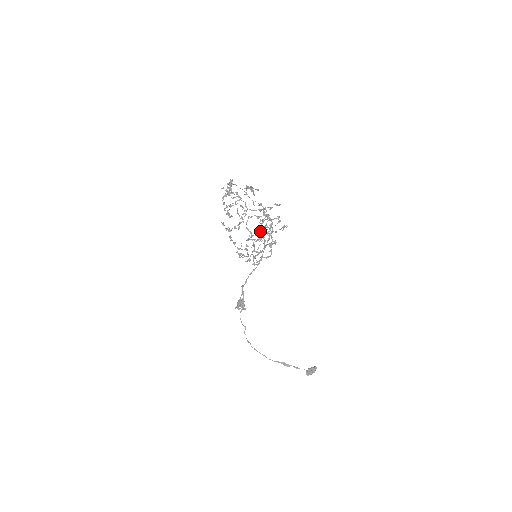
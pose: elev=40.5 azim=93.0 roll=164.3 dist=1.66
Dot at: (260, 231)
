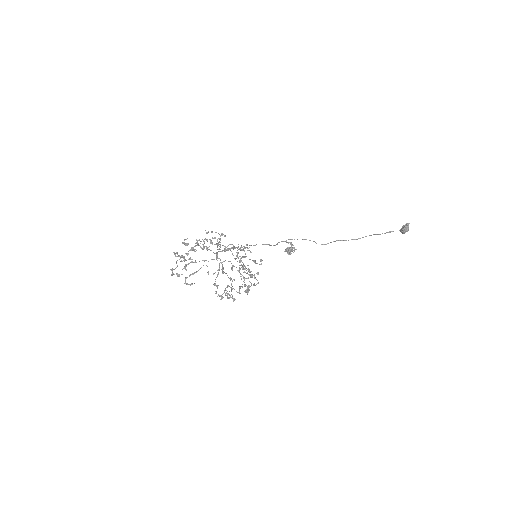
Dot at: (228, 298)
